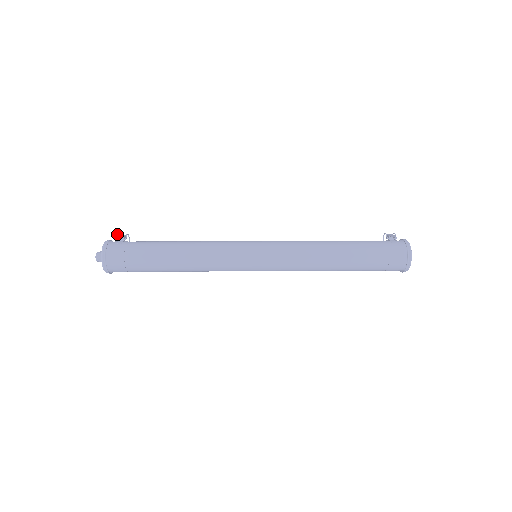
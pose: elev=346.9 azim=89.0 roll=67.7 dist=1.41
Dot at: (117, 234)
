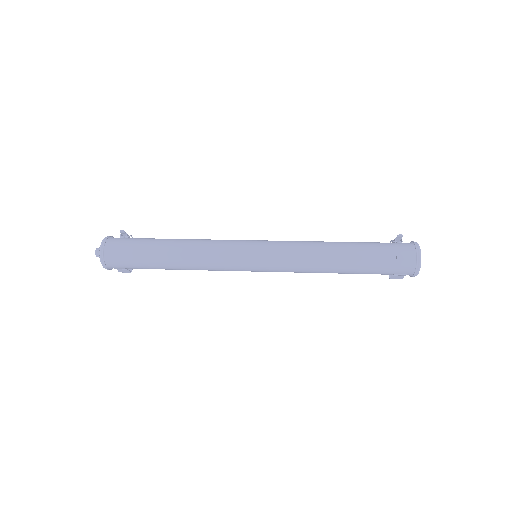
Dot at: (122, 235)
